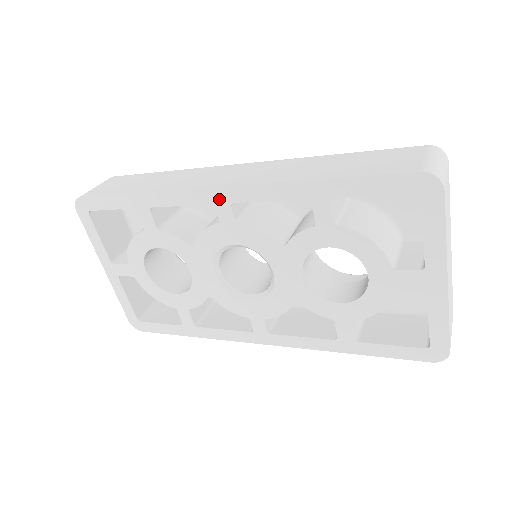
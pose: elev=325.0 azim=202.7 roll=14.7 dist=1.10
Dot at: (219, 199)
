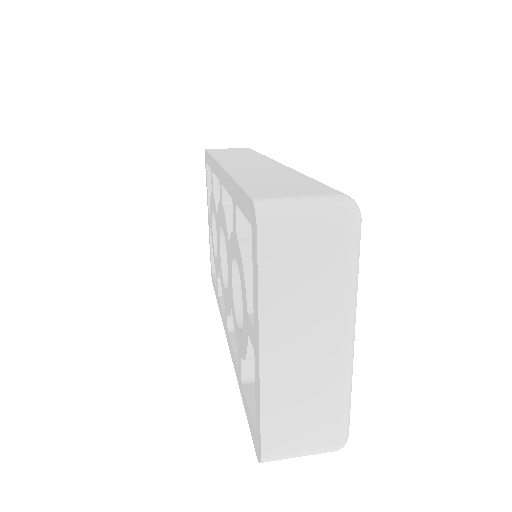
Dot at: (220, 177)
